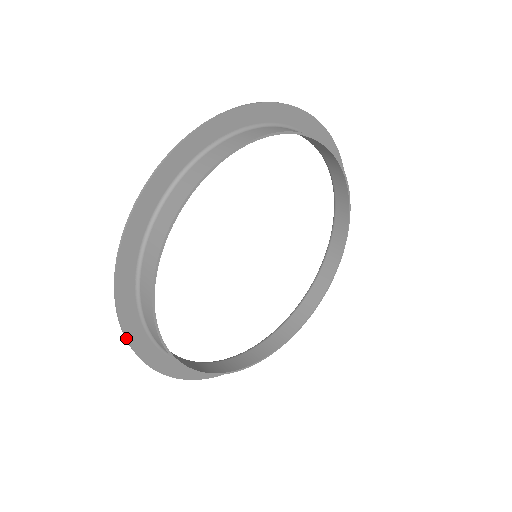
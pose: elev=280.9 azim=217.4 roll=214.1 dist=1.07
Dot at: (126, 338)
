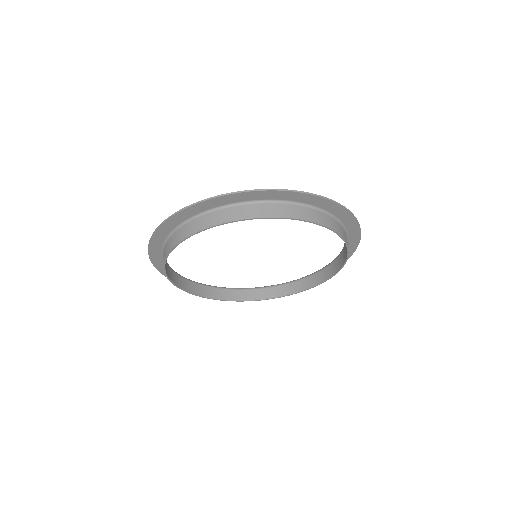
Dot at: (152, 235)
